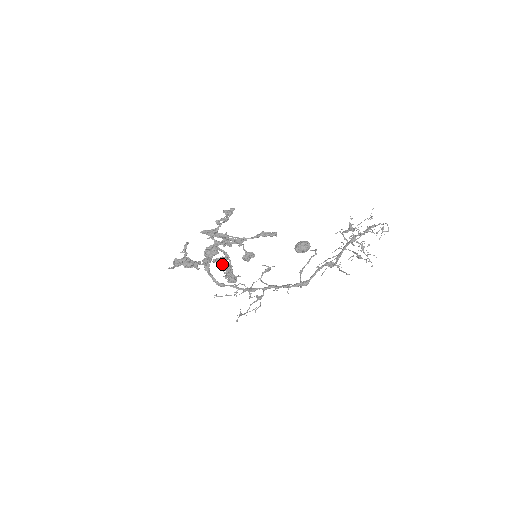
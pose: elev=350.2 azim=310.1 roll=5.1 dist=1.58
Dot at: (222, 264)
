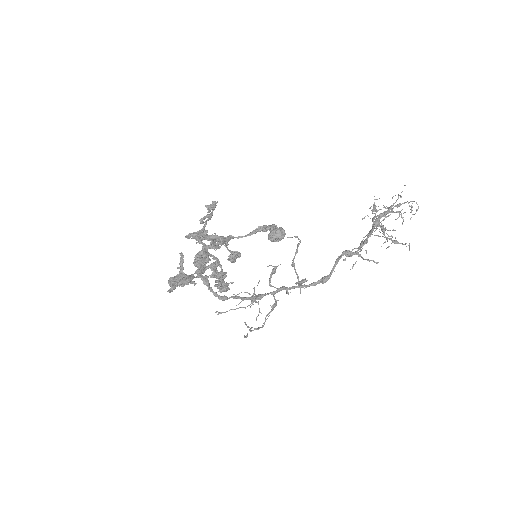
Dot at: (213, 272)
